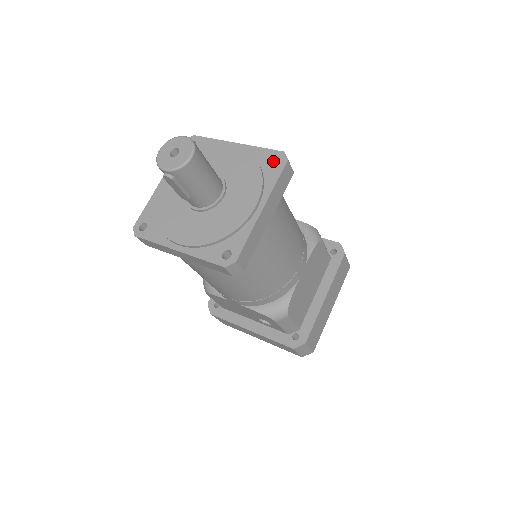
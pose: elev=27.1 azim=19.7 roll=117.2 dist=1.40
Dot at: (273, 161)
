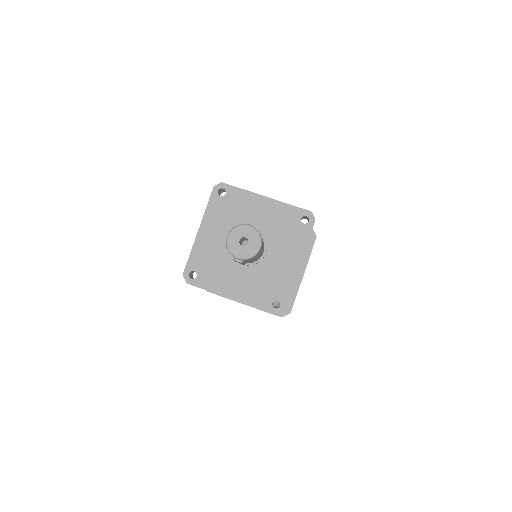
Dot at: (301, 218)
